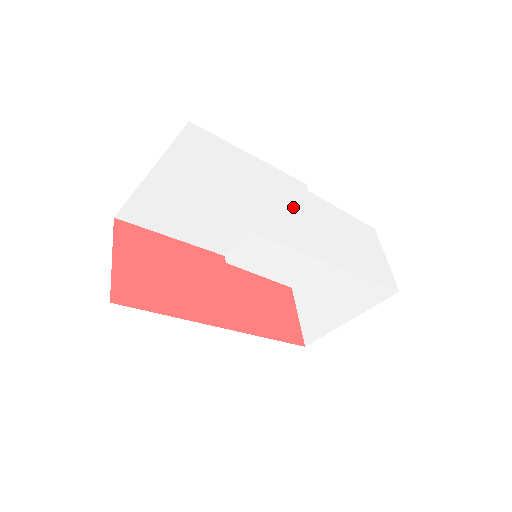
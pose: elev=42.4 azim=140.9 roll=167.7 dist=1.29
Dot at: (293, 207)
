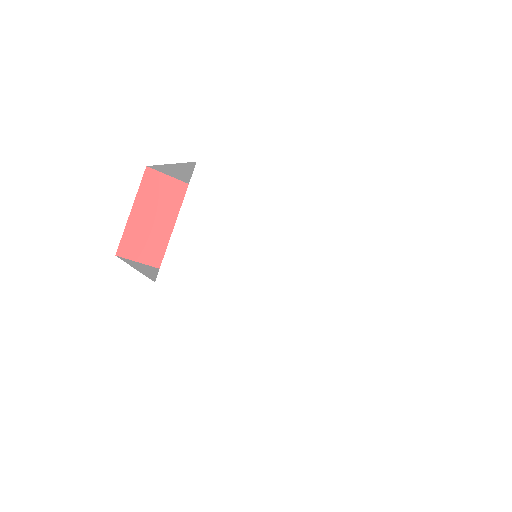
Dot at: (285, 257)
